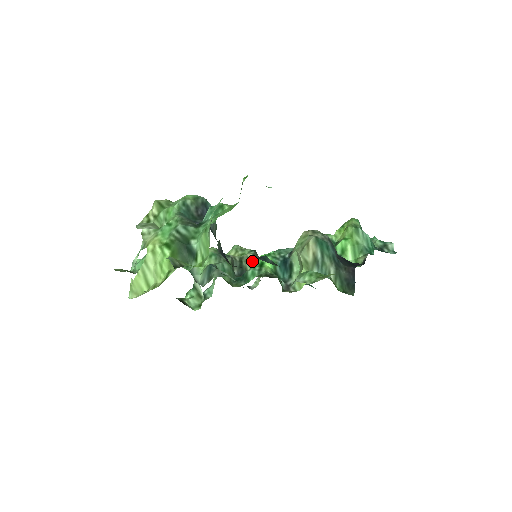
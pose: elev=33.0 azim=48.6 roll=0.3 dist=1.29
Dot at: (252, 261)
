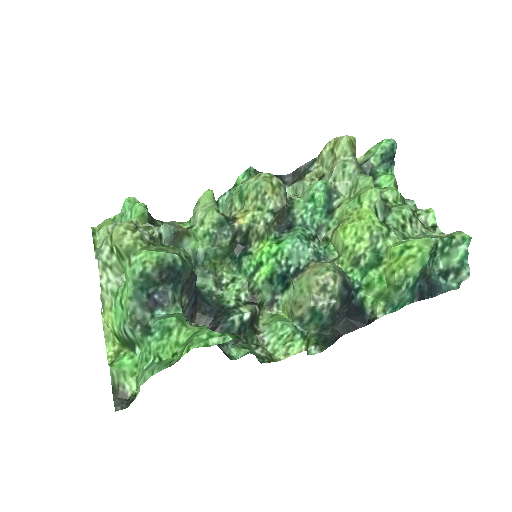
Dot at: (260, 238)
